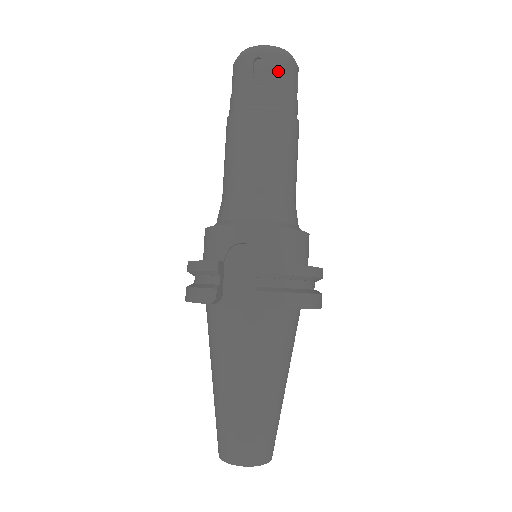
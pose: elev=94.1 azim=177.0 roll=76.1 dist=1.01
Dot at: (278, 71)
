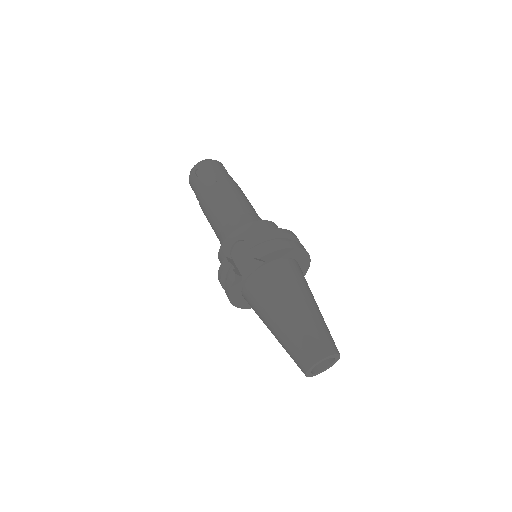
Dot at: (209, 168)
